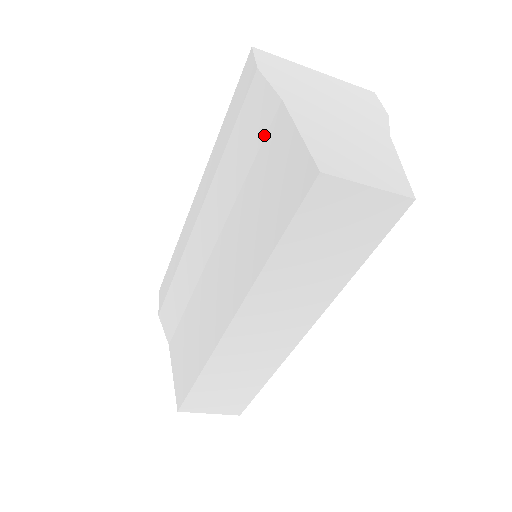
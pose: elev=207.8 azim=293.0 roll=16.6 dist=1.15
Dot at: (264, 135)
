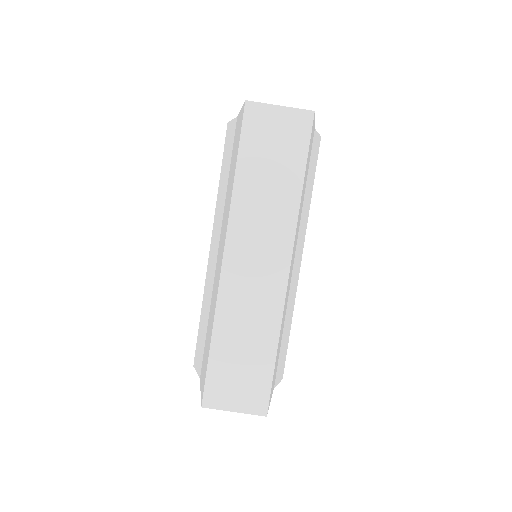
Dot at: (233, 143)
